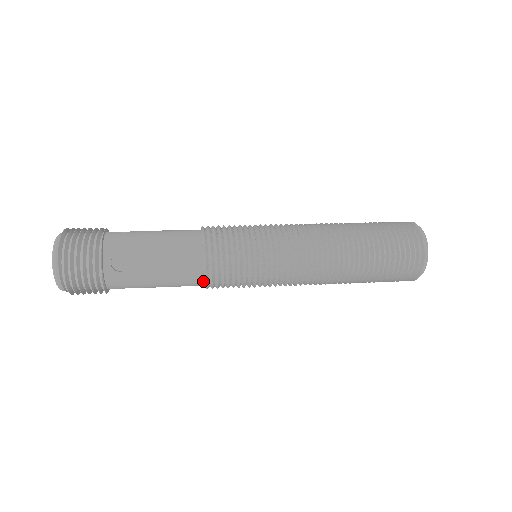
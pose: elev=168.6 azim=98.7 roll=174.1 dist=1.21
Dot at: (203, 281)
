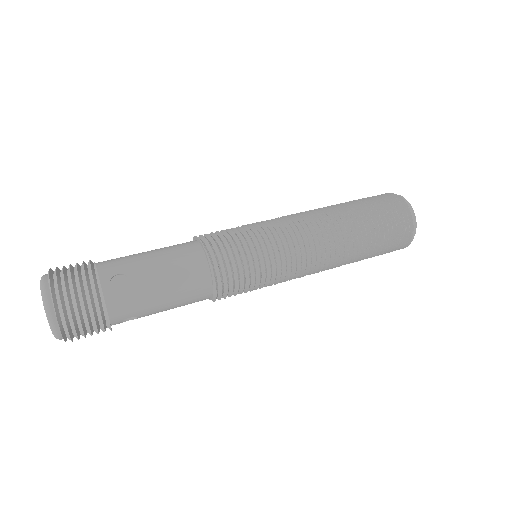
Dot at: occluded
